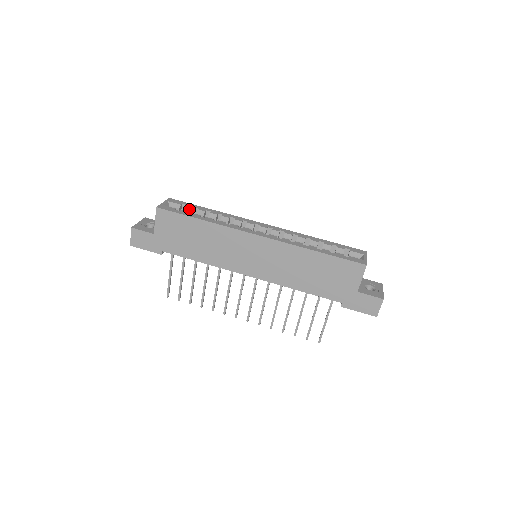
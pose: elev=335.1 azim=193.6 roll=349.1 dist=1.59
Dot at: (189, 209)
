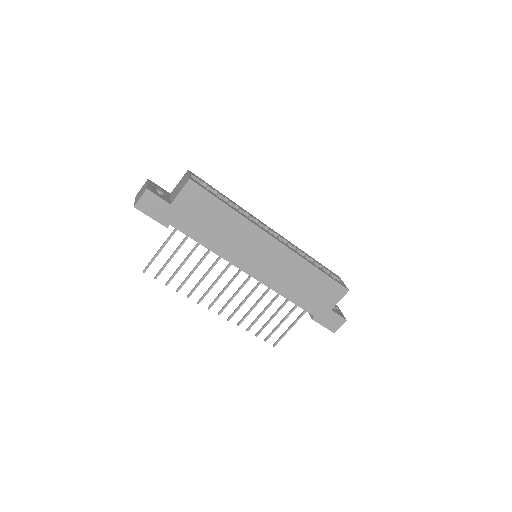
Dot at: (211, 190)
